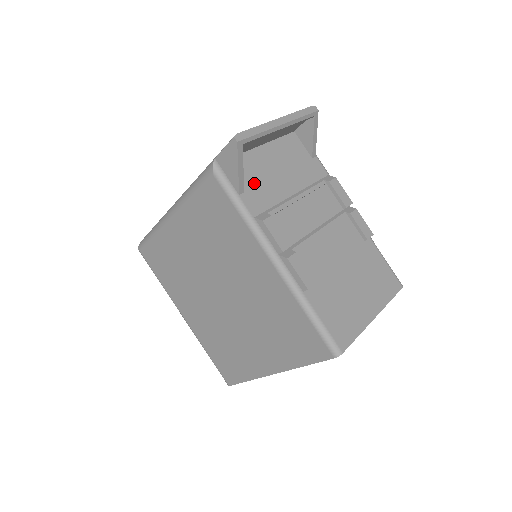
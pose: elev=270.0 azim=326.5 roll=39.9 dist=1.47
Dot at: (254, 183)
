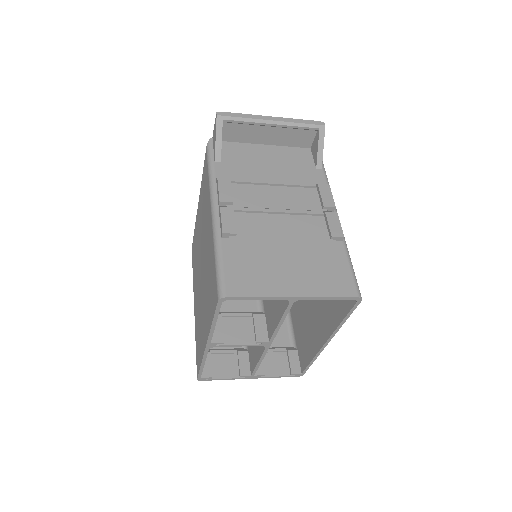
Dot at: (236, 161)
